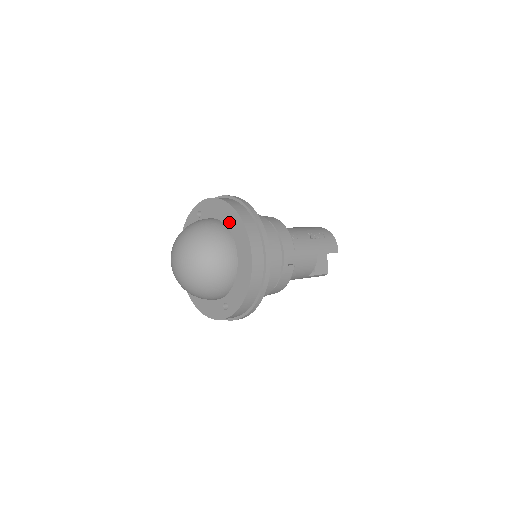
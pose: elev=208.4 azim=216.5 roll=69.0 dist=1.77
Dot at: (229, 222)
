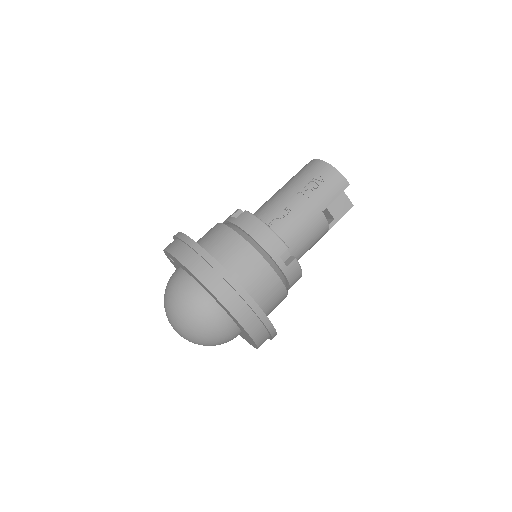
Dot at: (194, 278)
